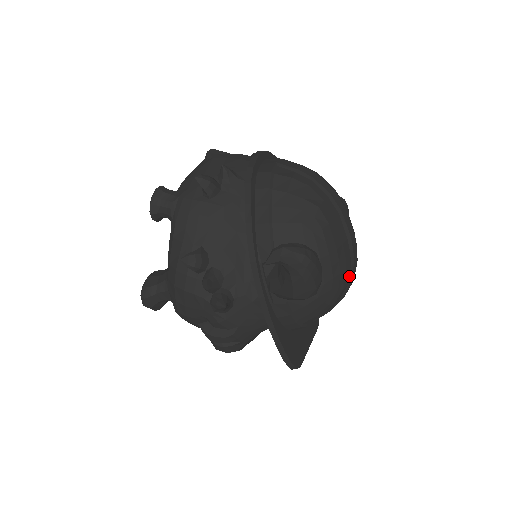
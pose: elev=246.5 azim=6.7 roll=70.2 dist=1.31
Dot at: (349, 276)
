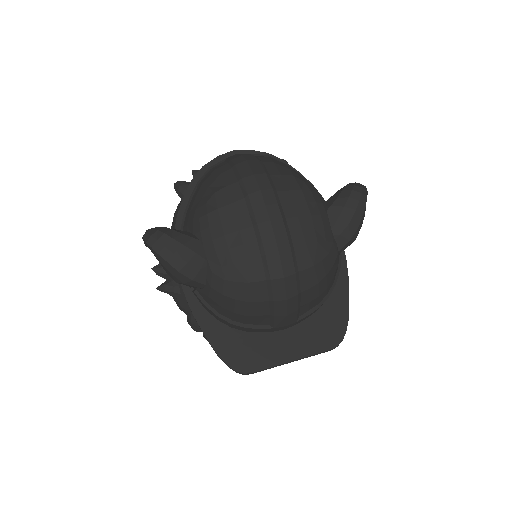
Dot at: (264, 270)
